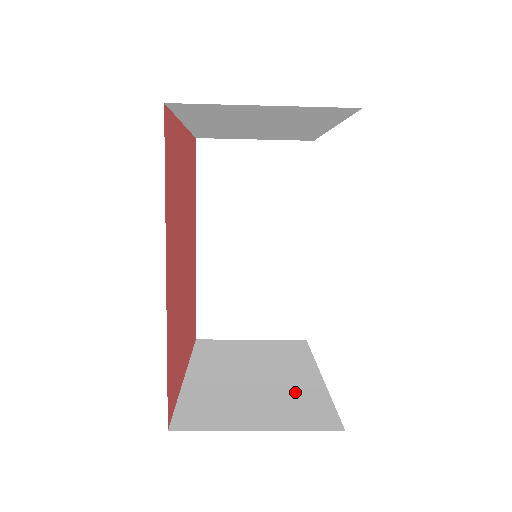
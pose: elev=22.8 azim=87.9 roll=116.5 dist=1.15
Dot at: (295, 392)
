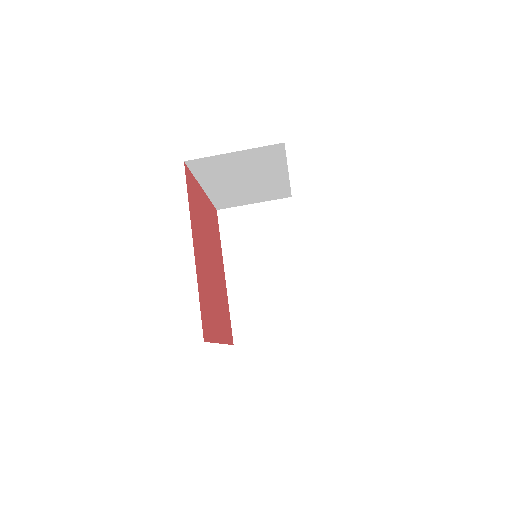
Dot at: occluded
